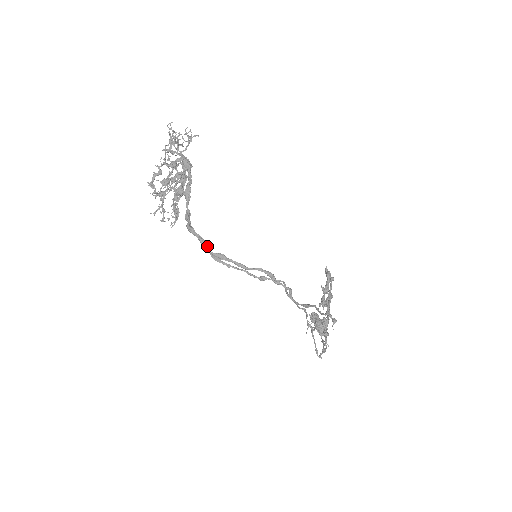
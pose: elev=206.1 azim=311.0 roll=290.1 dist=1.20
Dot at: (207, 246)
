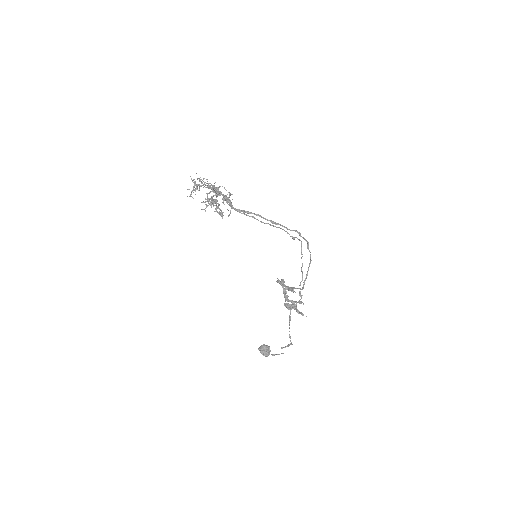
Dot at: occluded
